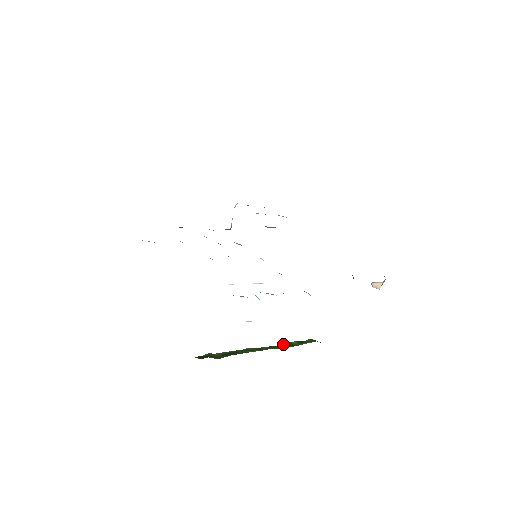
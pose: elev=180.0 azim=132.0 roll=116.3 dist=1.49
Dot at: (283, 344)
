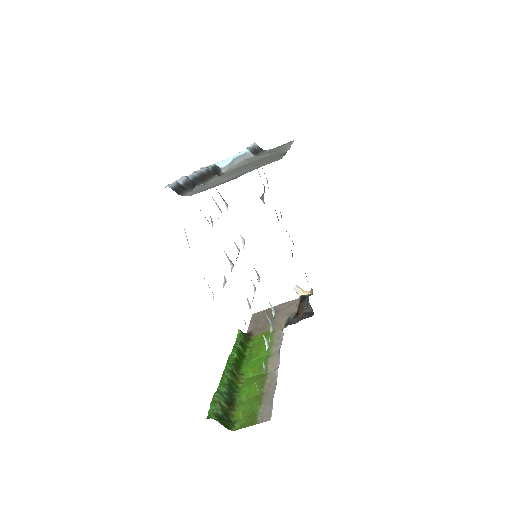
Dot at: (237, 354)
